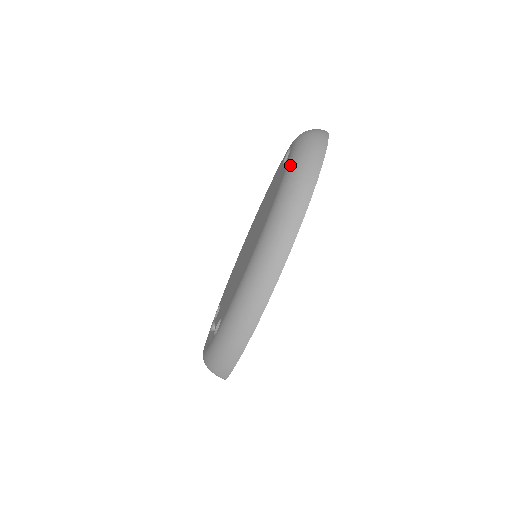
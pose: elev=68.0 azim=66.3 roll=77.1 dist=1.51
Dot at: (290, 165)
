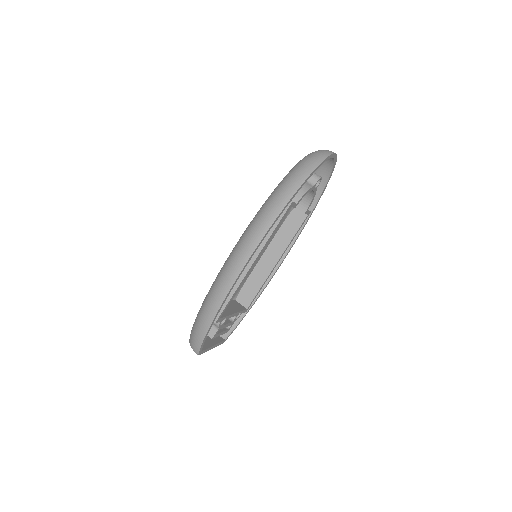
Dot at: occluded
